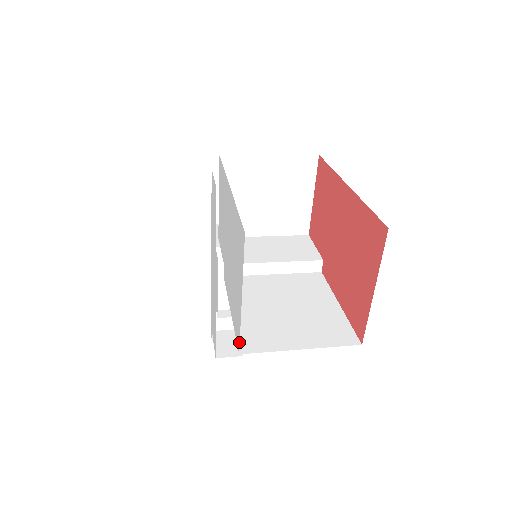
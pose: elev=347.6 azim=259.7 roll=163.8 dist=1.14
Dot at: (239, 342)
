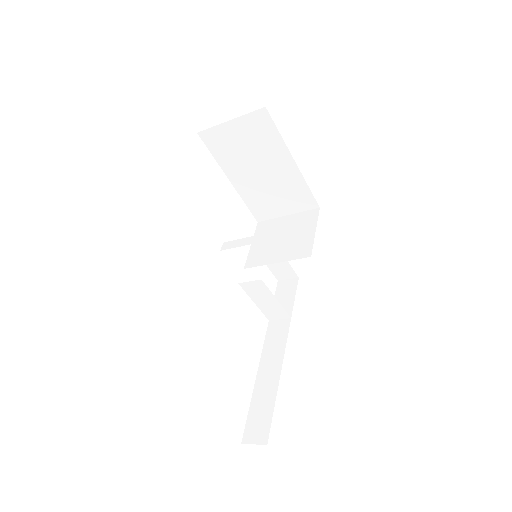
Dot at: occluded
